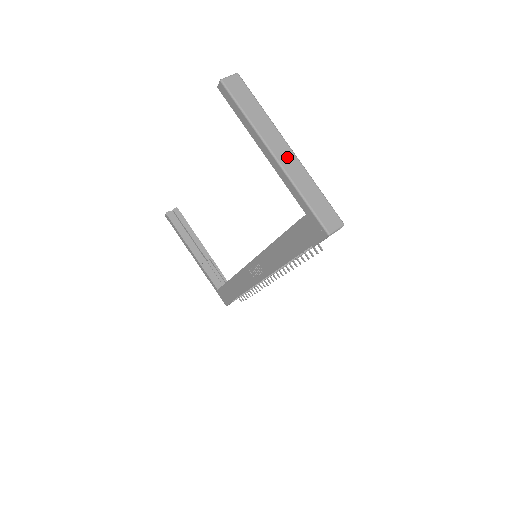
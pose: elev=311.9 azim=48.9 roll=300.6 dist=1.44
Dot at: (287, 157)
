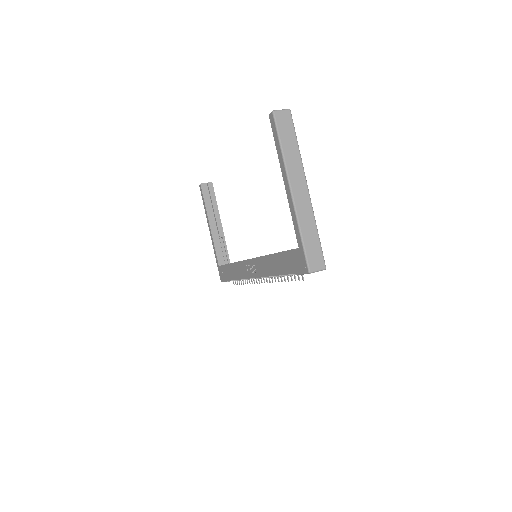
Dot at: (302, 196)
